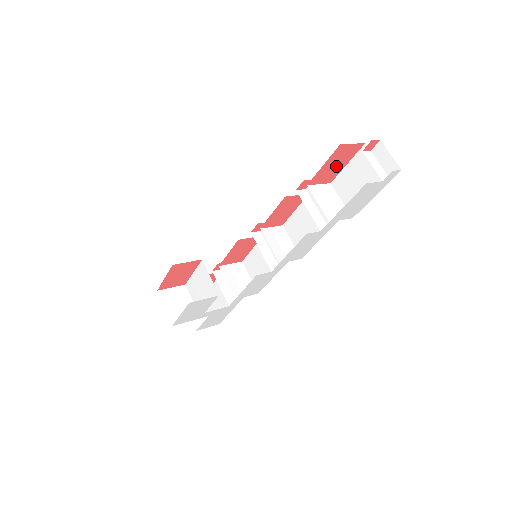
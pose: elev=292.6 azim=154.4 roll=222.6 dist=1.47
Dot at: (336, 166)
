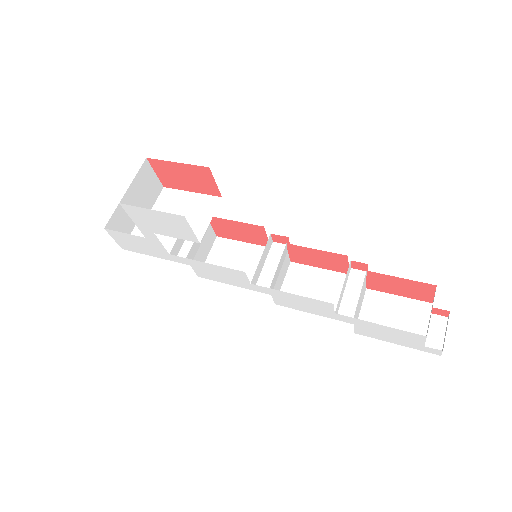
Dot at: (397, 288)
